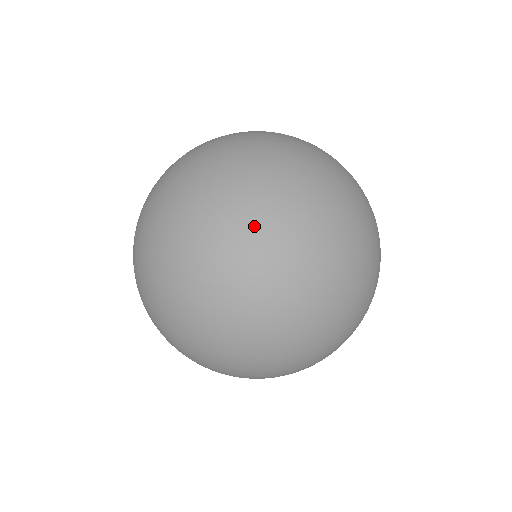
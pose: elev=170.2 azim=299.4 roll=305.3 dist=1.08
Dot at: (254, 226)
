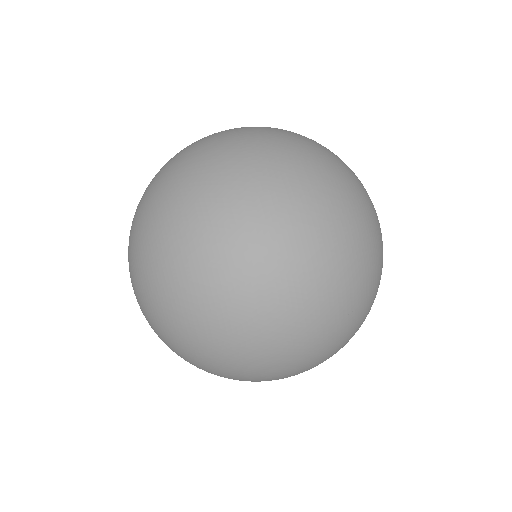
Dot at: (171, 174)
